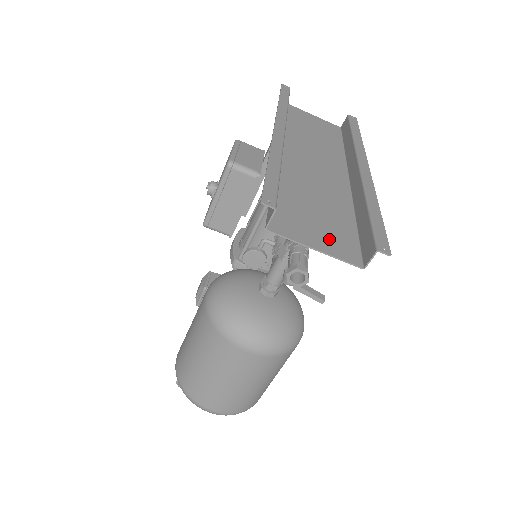
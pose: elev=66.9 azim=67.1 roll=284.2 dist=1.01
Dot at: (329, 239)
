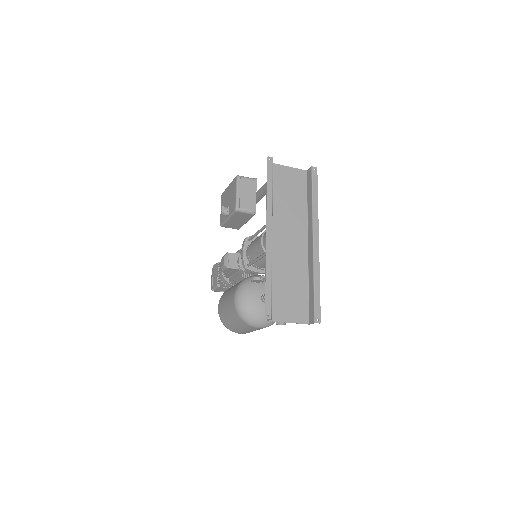
Dot at: (295, 311)
